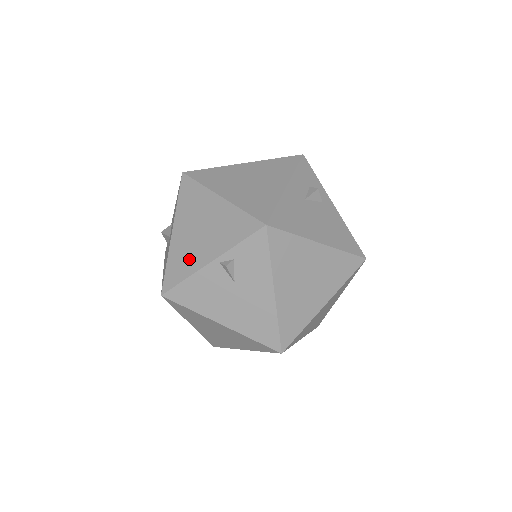
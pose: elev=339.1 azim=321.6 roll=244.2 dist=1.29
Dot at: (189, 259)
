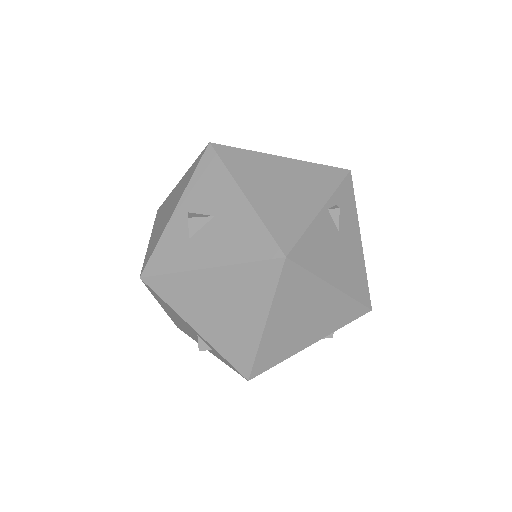
Dot at: (293, 212)
